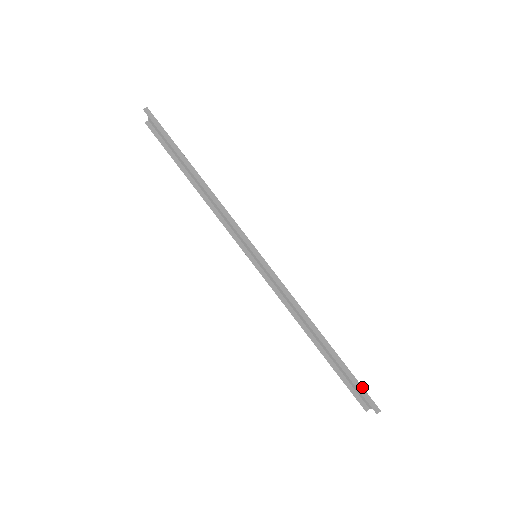
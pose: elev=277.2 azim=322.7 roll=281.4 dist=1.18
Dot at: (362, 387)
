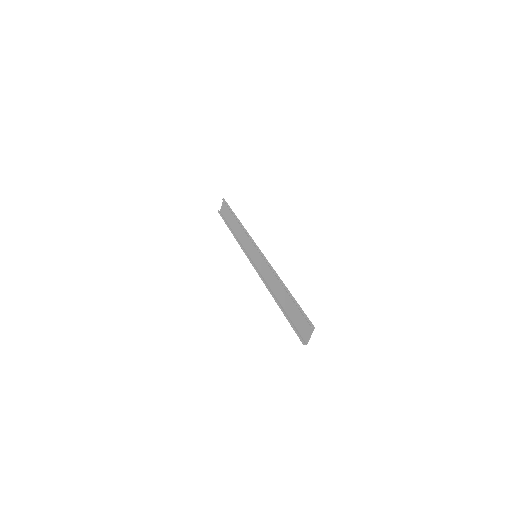
Dot at: occluded
